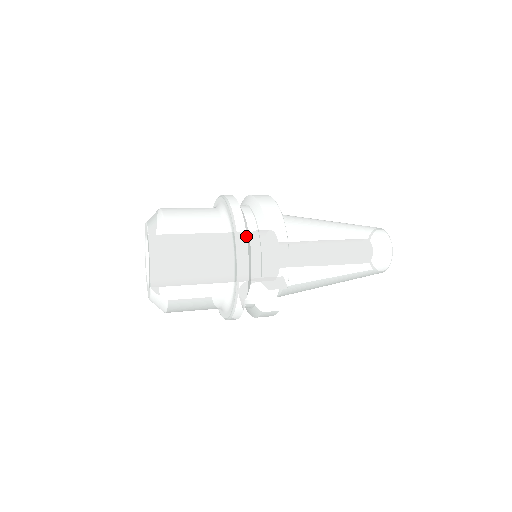
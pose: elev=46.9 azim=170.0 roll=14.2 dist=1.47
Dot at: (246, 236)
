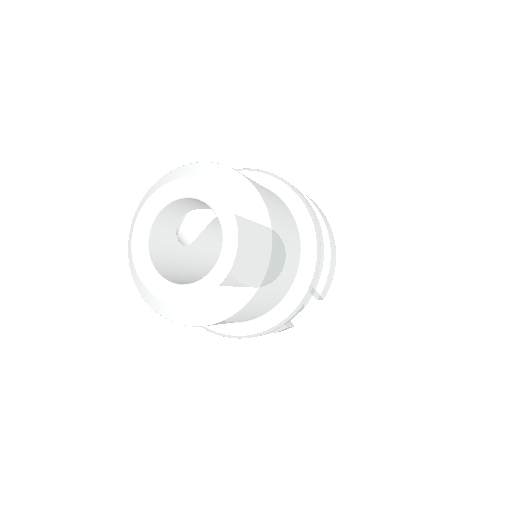
Dot at: (321, 230)
